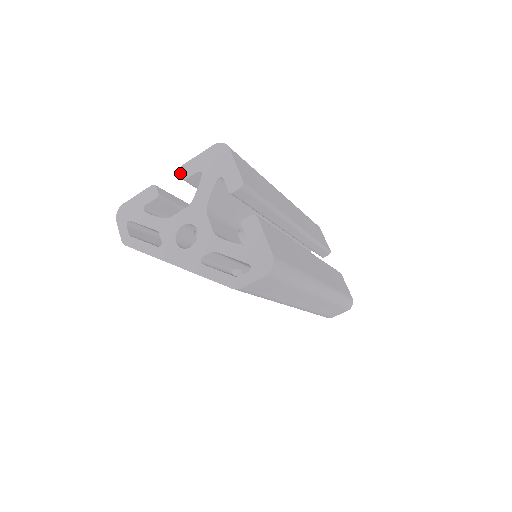
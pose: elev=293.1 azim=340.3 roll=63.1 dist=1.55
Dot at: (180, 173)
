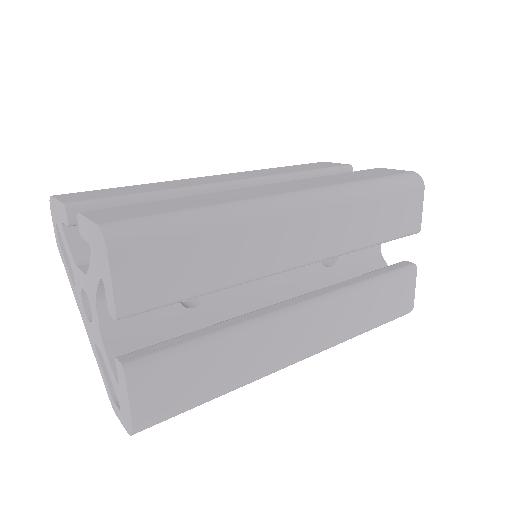
Dot at: occluded
